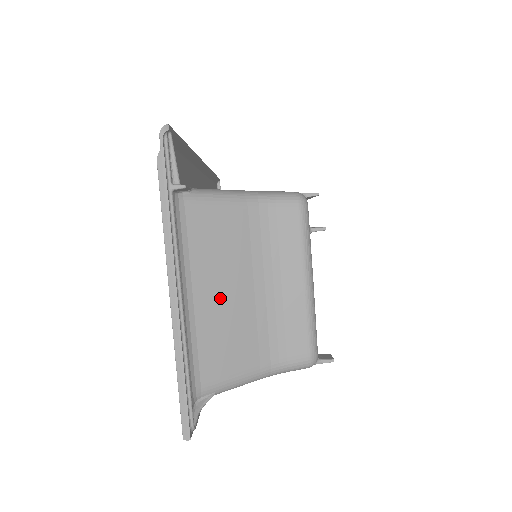
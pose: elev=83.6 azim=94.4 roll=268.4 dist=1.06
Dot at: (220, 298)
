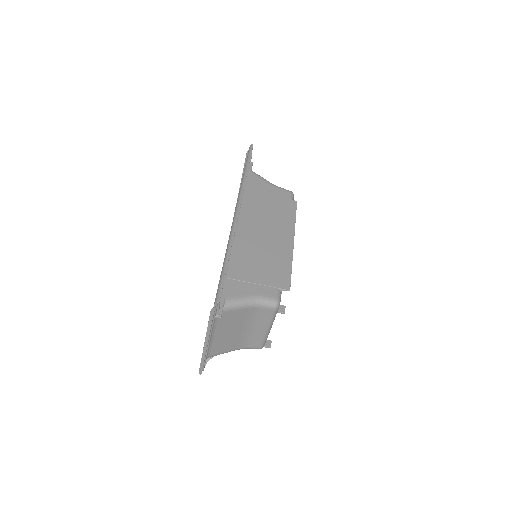
Dot at: (226, 334)
